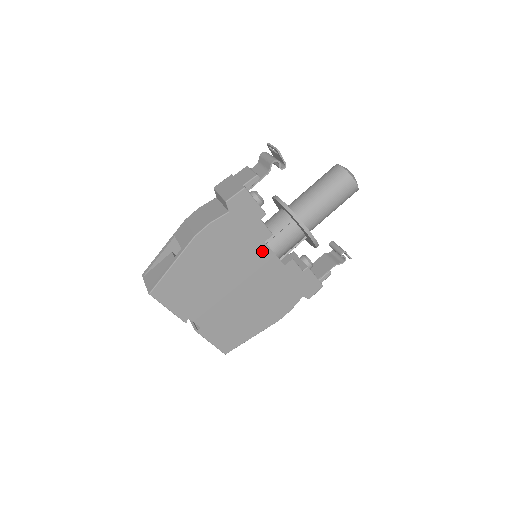
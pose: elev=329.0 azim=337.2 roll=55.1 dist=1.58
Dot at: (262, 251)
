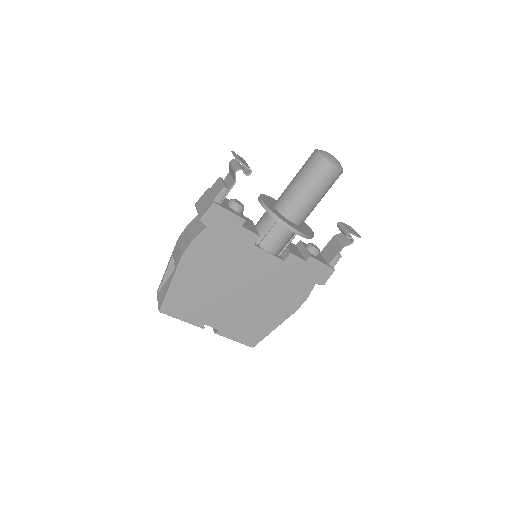
Dot at: (255, 254)
